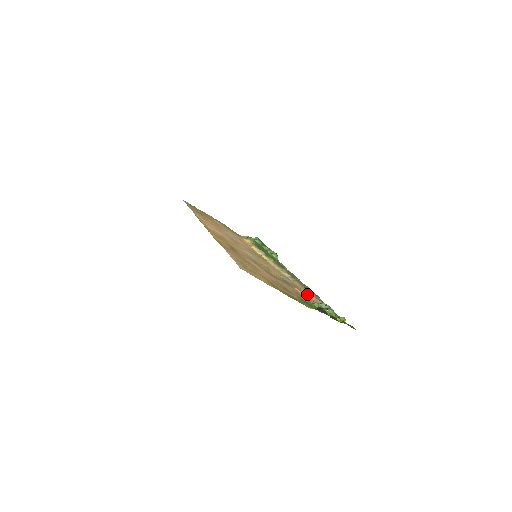
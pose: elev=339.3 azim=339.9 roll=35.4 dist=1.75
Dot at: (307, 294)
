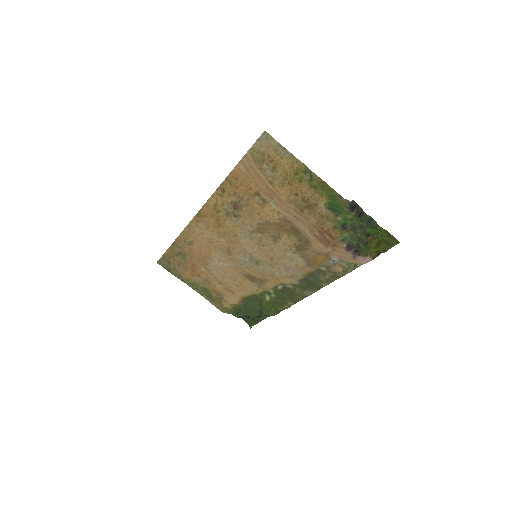
Dot at: (327, 258)
